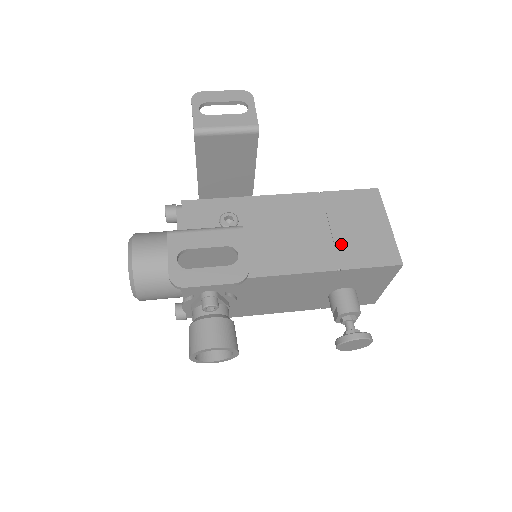
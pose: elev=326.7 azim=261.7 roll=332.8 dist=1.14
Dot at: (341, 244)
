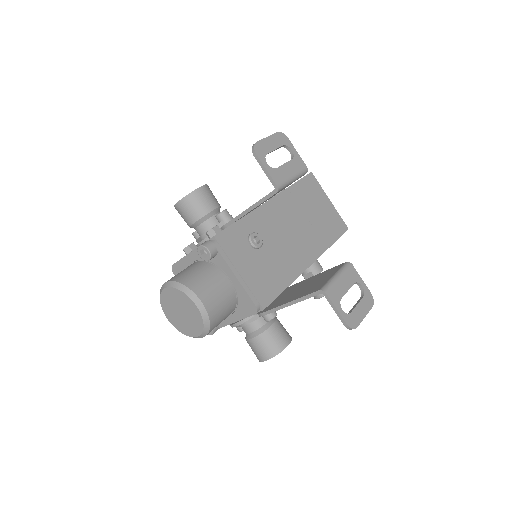
Dot at: (318, 229)
